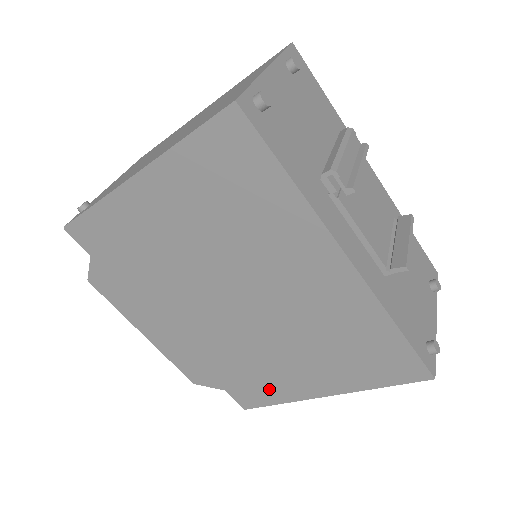
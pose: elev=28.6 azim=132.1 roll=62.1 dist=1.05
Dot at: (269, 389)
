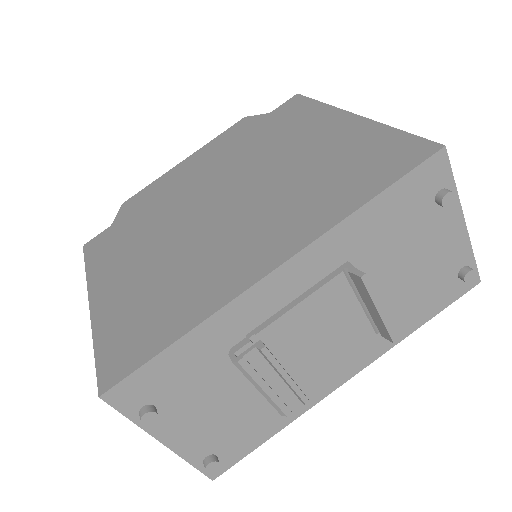
Dot at: occluded
